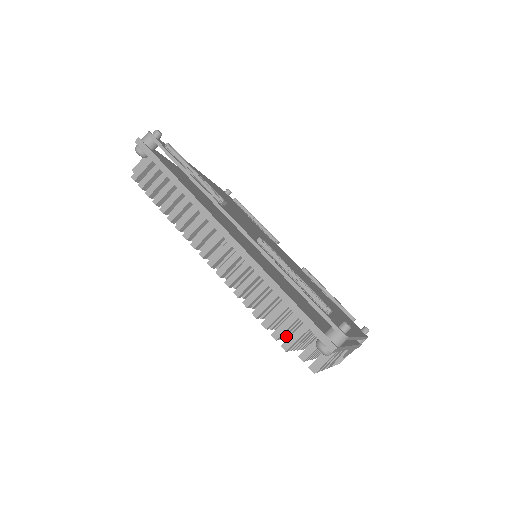
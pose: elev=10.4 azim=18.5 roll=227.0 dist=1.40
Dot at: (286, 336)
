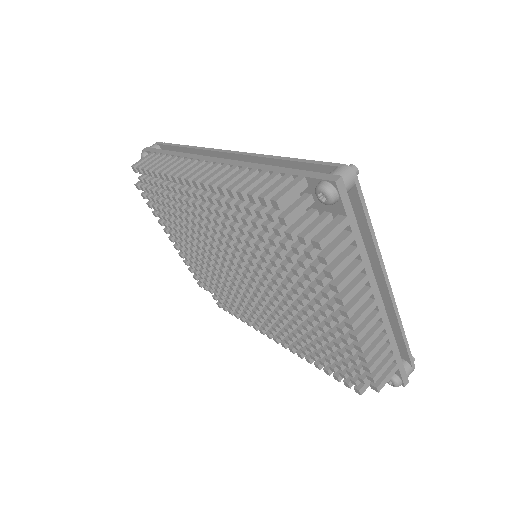
Dot at: (281, 226)
